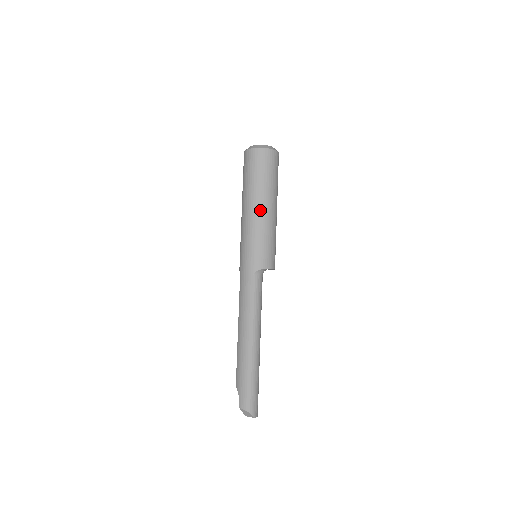
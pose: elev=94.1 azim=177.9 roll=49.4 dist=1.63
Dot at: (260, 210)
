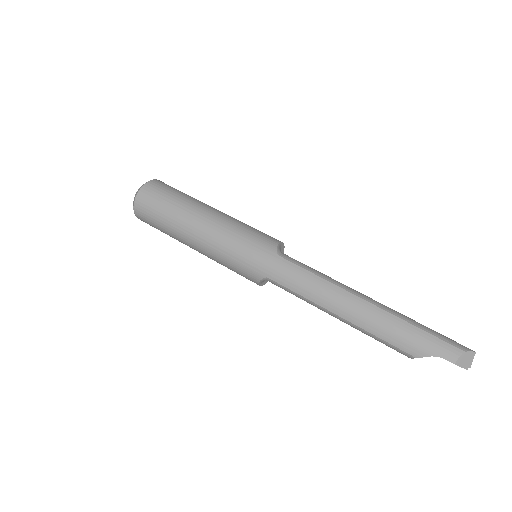
Dot at: (209, 214)
